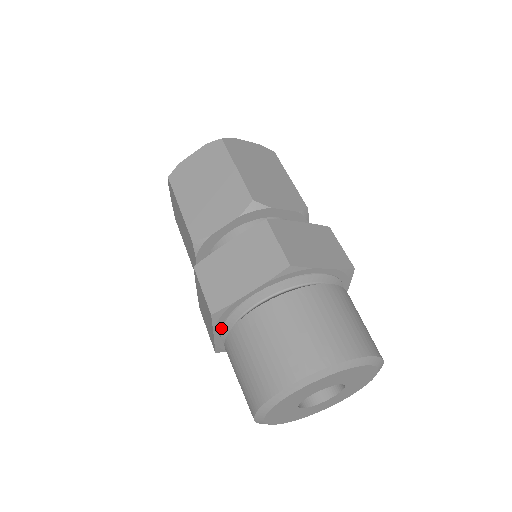
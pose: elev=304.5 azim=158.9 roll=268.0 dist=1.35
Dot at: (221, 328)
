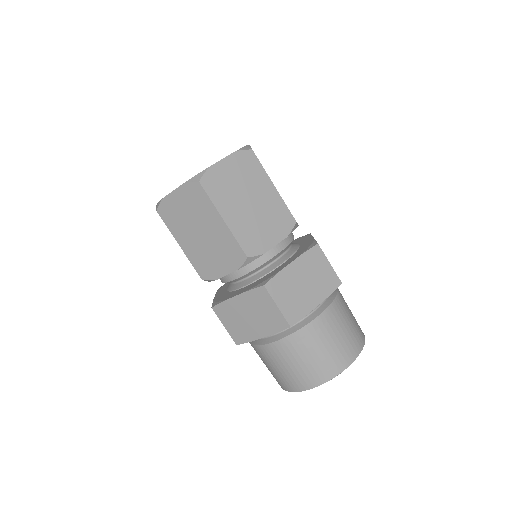
Dot at: occluded
